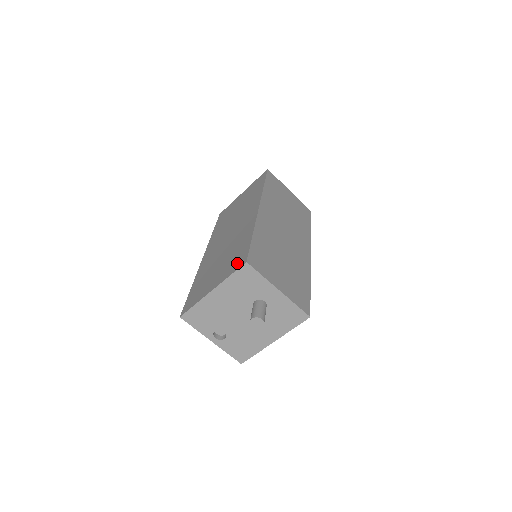
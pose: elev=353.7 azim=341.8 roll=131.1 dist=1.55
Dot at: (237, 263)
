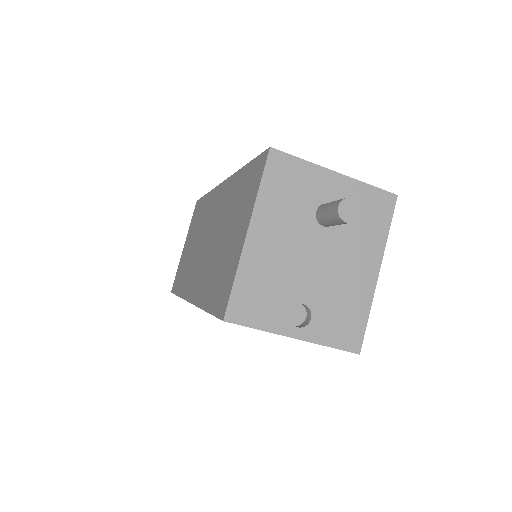
Dot at: (255, 176)
